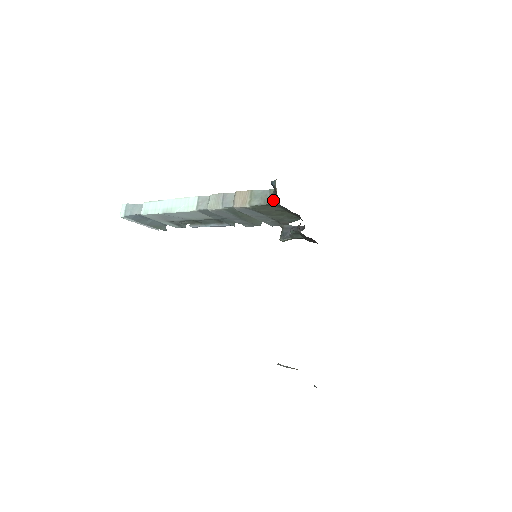
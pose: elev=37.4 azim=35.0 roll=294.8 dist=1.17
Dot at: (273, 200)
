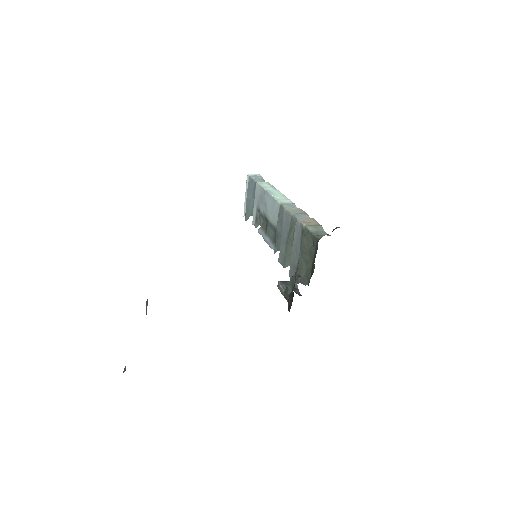
Dot at: (320, 236)
